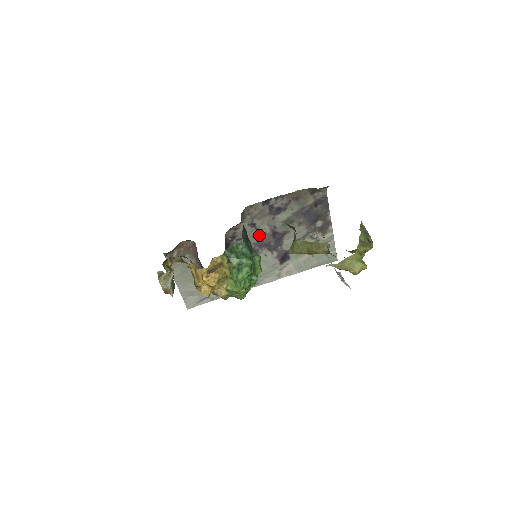
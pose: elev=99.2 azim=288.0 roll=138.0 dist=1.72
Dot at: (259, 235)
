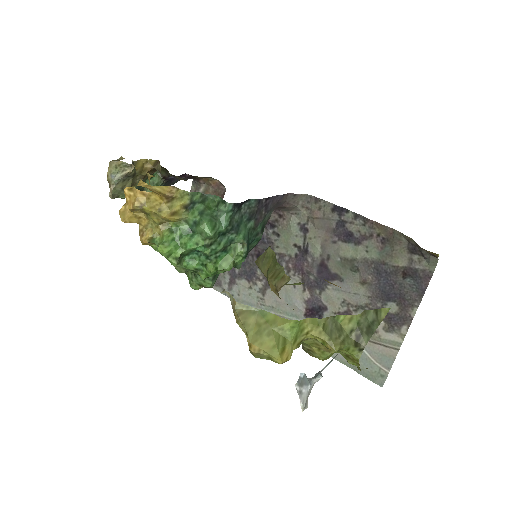
Dot at: (303, 250)
